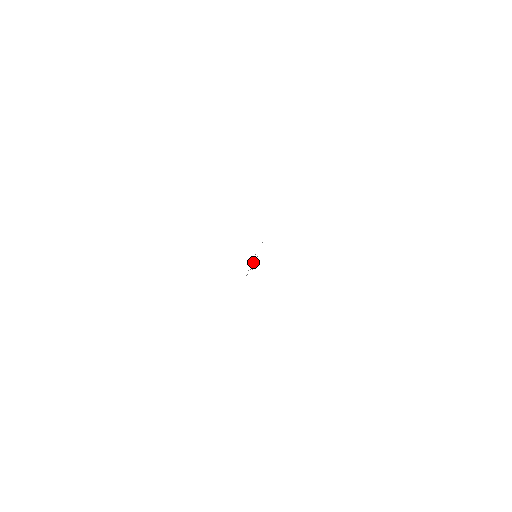
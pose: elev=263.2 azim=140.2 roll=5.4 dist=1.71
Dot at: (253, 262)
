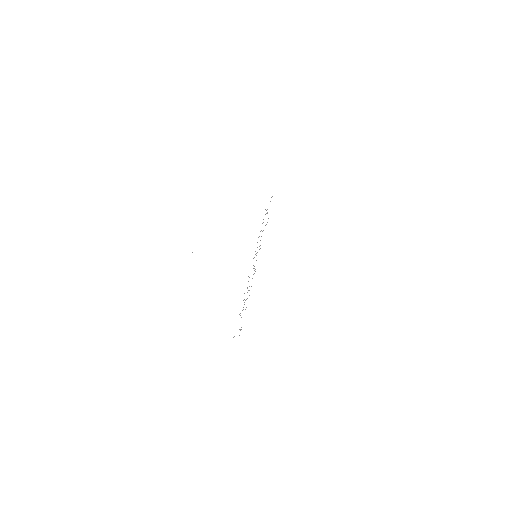
Dot at: occluded
